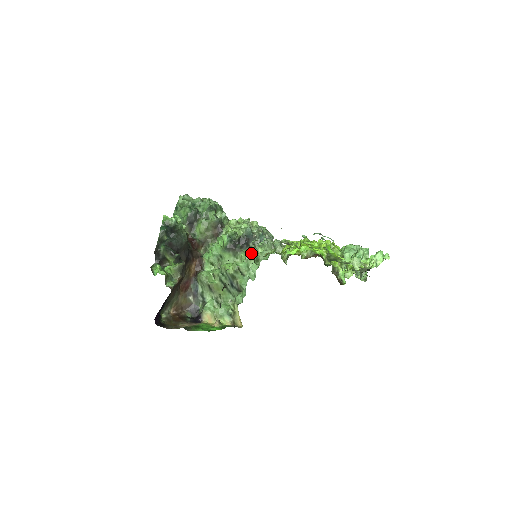
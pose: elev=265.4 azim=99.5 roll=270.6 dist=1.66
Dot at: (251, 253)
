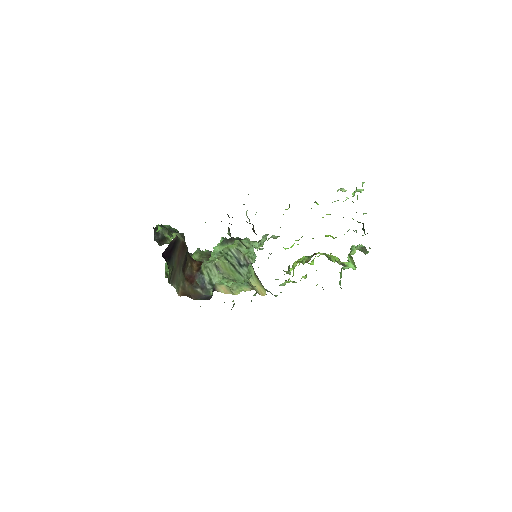
Dot at: occluded
